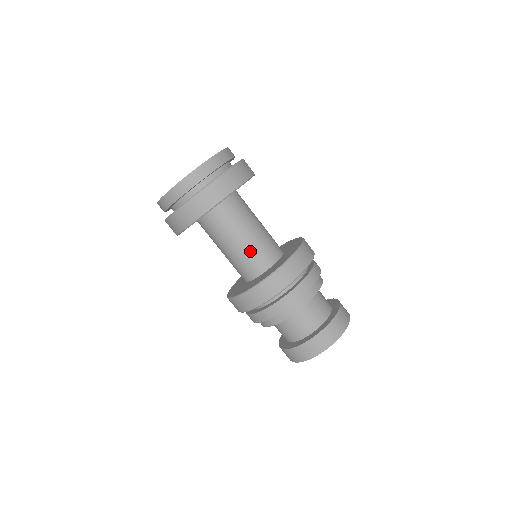
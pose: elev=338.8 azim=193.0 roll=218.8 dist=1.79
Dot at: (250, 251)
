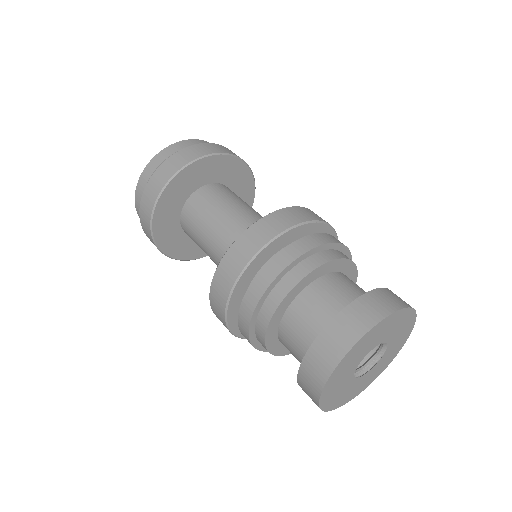
Dot at: (219, 255)
